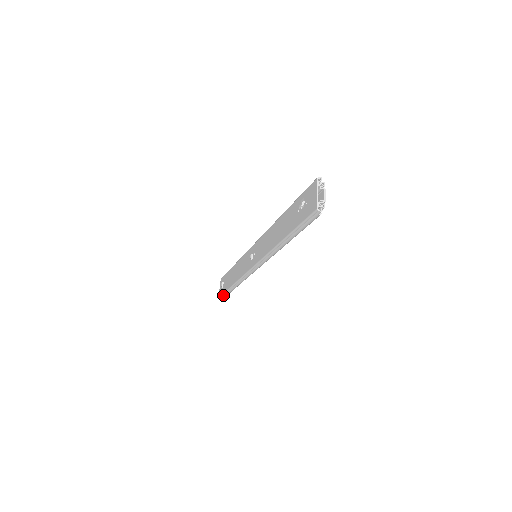
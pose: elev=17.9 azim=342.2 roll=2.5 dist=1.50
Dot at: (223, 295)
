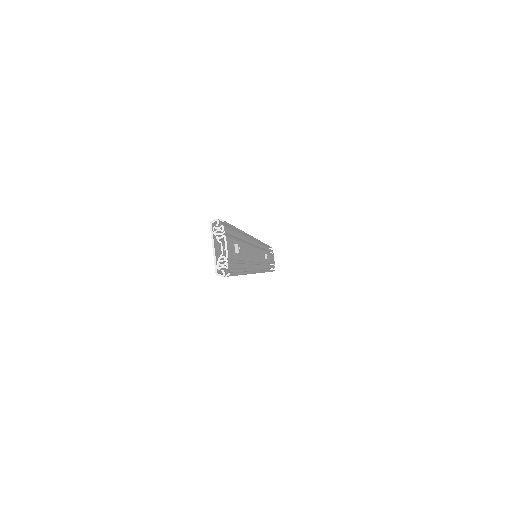
Dot at: occluded
